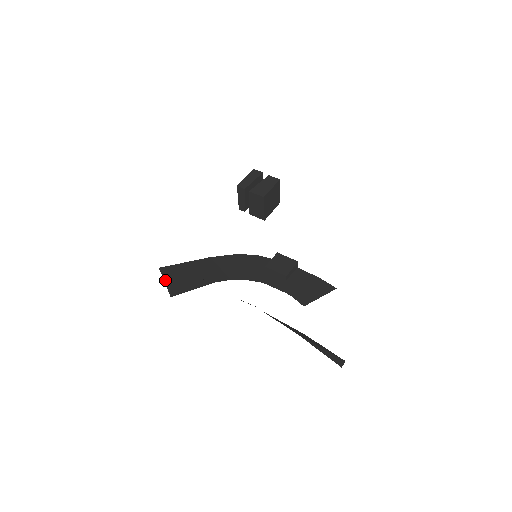
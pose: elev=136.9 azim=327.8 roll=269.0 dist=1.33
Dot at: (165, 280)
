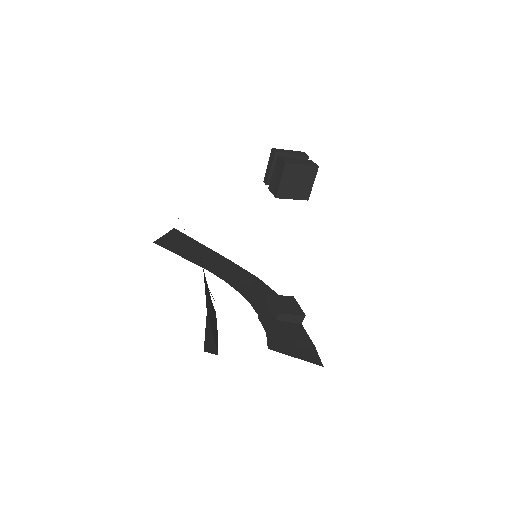
Dot at: (167, 234)
